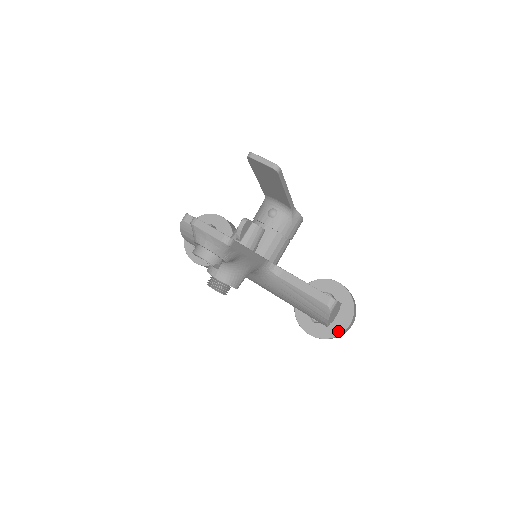
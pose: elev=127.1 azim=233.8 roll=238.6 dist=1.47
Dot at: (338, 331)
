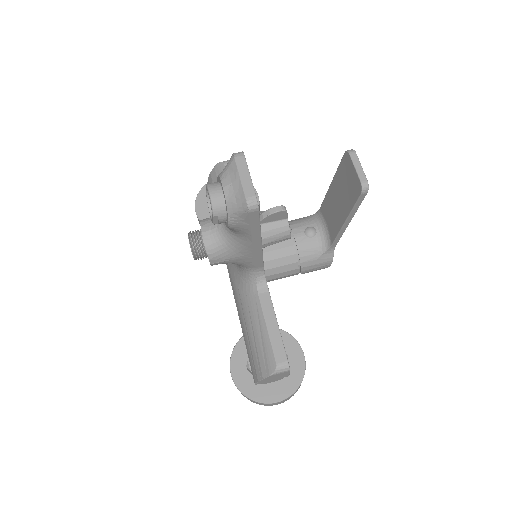
Dot at: (260, 397)
